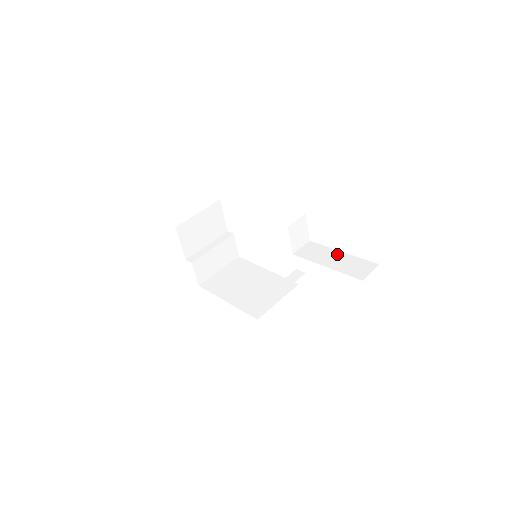
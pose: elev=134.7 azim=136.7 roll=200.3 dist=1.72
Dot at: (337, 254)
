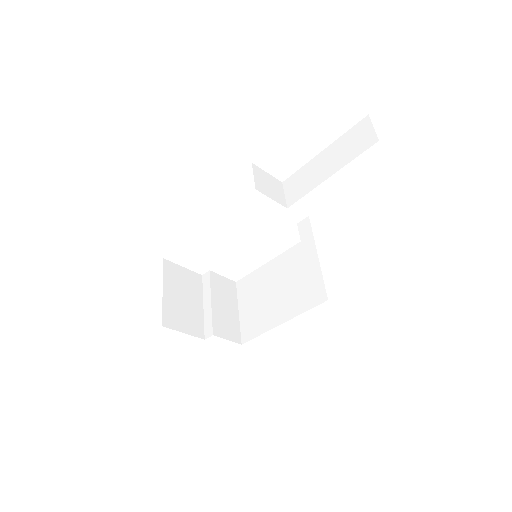
Dot at: (321, 158)
